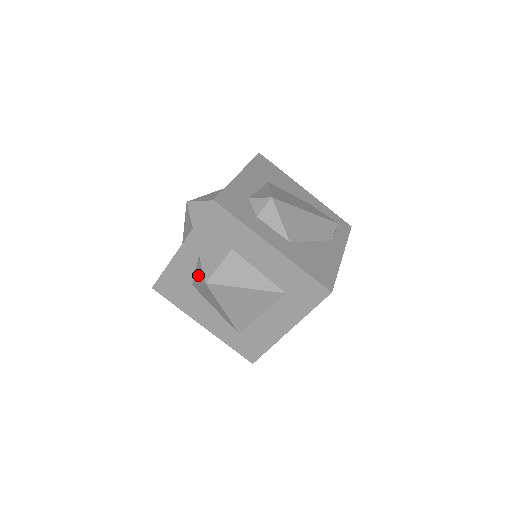
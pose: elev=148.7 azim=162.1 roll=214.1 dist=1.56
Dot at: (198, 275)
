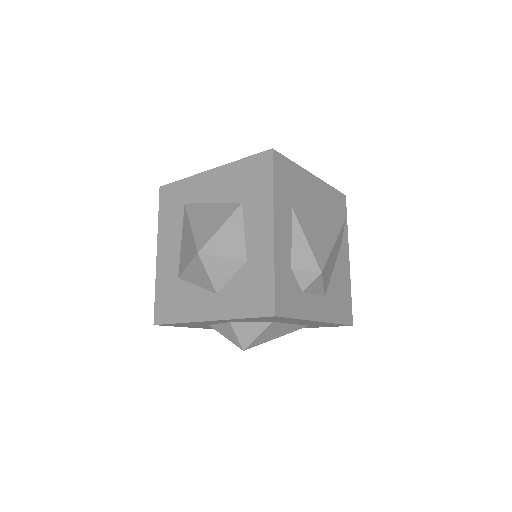
Dot at: (226, 333)
